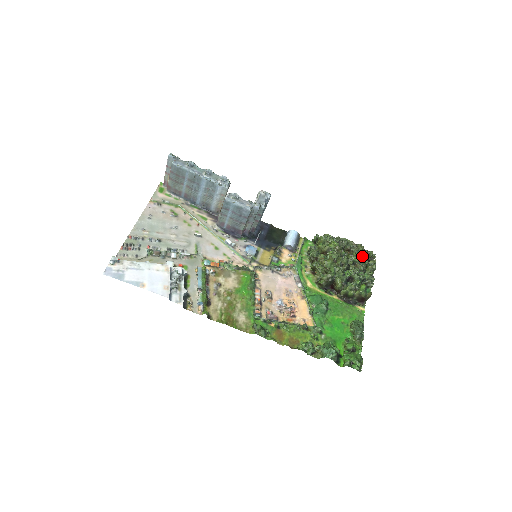
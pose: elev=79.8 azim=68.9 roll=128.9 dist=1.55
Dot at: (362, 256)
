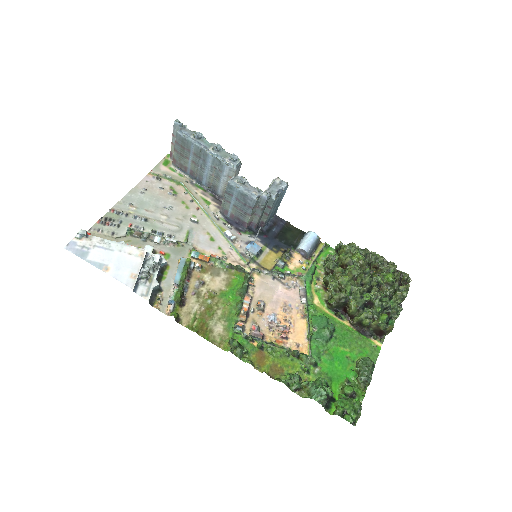
Dot at: (391, 278)
